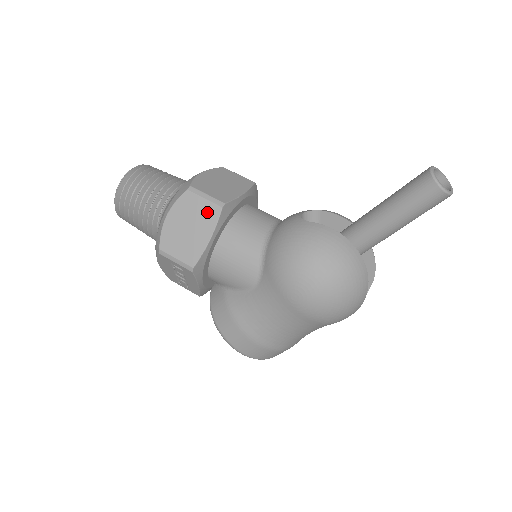
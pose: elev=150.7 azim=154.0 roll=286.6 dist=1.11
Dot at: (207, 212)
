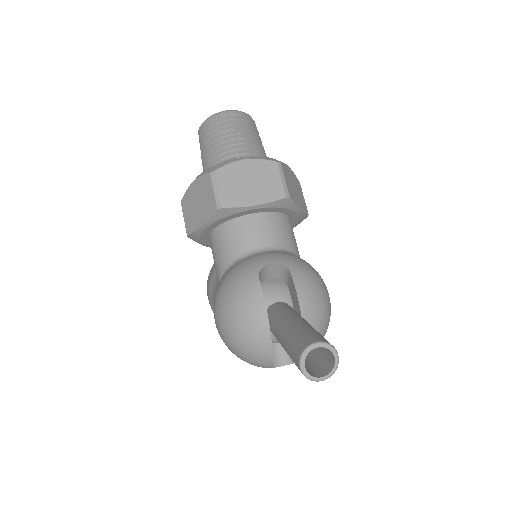
Dot at: (210, 203)
